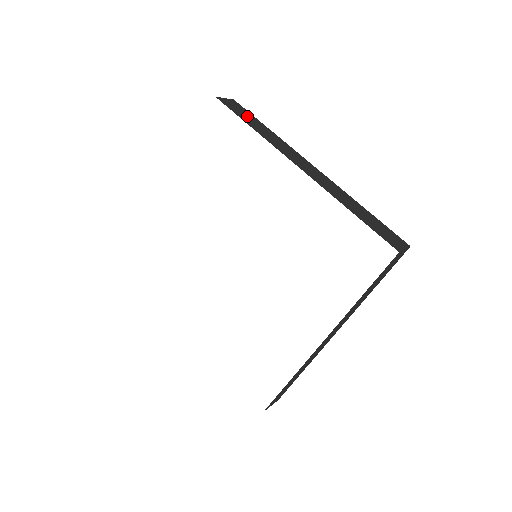
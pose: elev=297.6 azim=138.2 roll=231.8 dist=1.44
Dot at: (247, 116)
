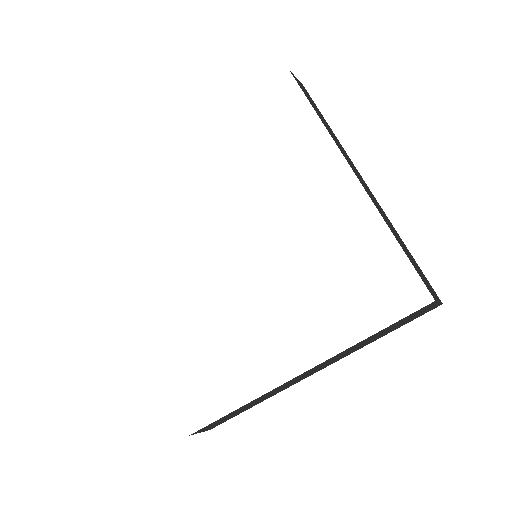
Dot at: (313, 103)
